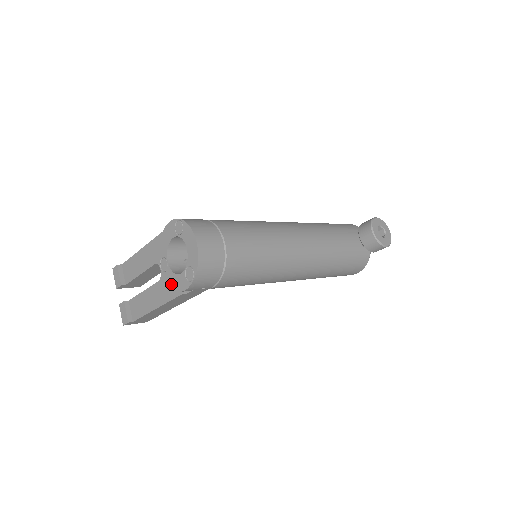
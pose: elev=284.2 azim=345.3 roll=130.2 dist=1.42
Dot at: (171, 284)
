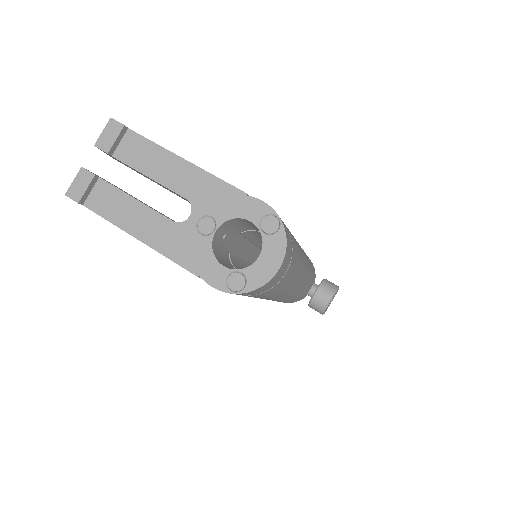
Dot at: (197, 256)
